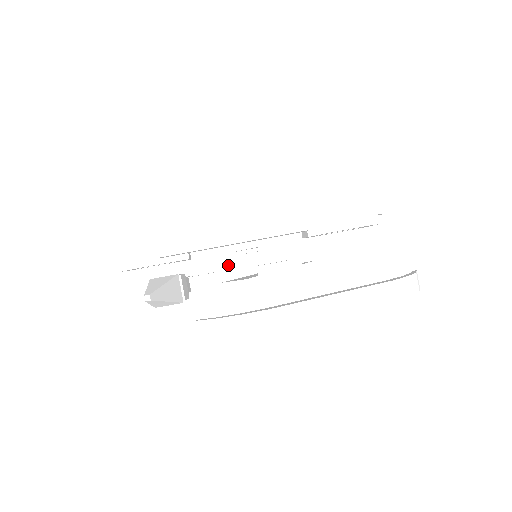
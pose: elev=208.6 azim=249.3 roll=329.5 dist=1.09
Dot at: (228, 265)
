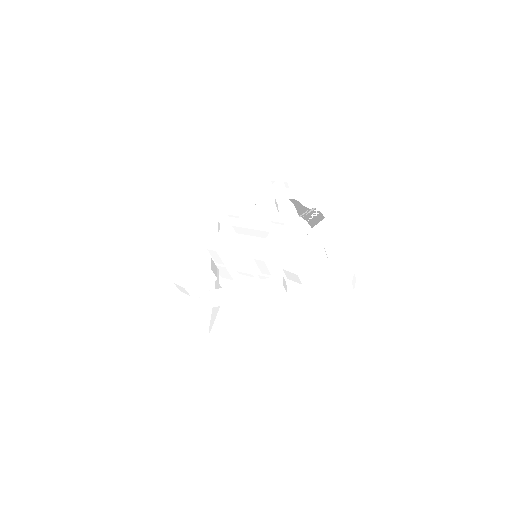
Dot at: (237, 241)
